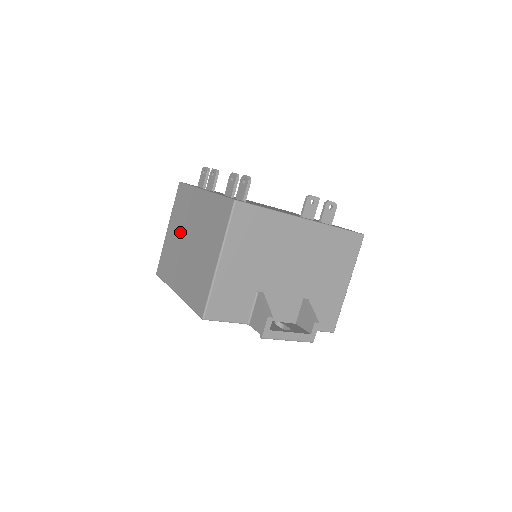
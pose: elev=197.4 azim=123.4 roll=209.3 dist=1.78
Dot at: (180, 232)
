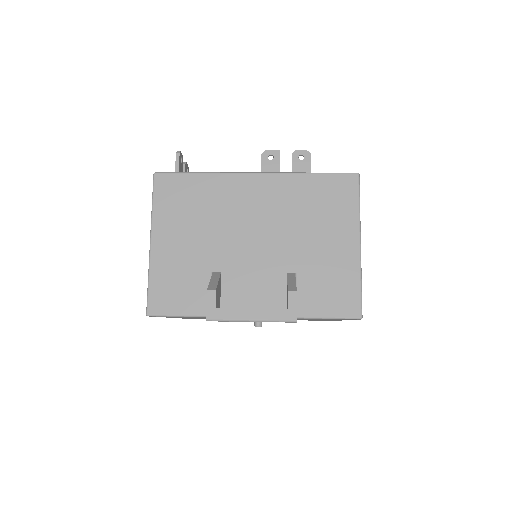
Dot at: occluded
